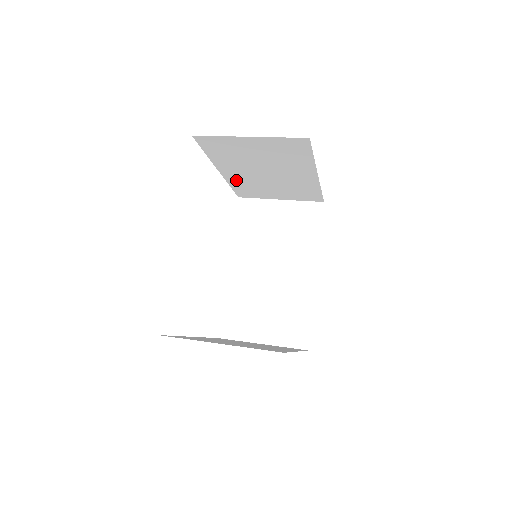
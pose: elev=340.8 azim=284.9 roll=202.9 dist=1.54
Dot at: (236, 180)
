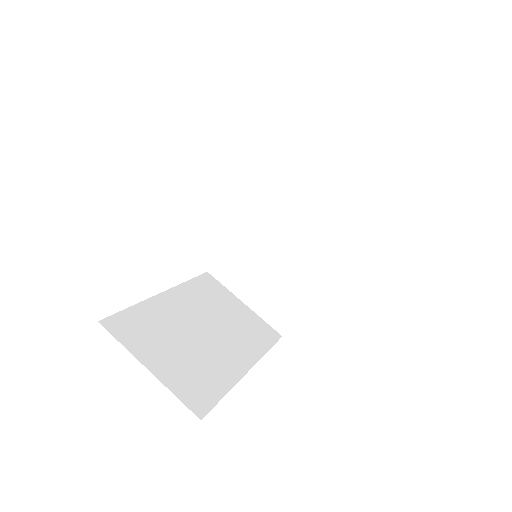
Dot at: occluded
